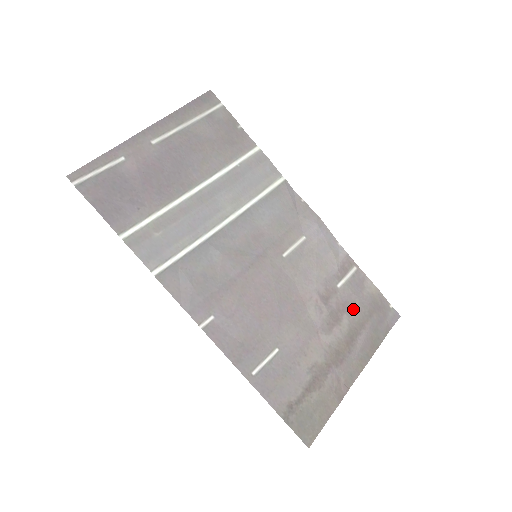
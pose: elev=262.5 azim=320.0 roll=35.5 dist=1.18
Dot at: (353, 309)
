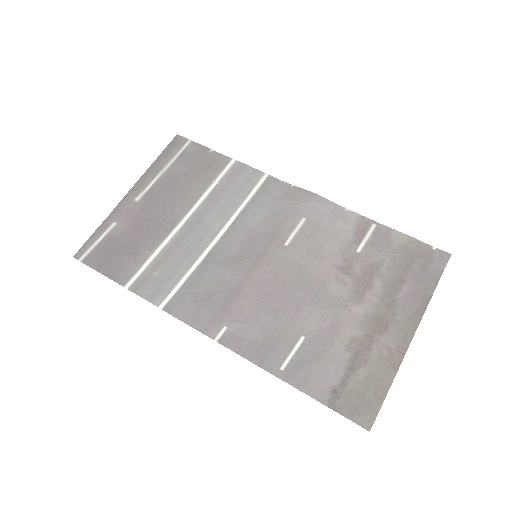
Dot at: (384, 268)
